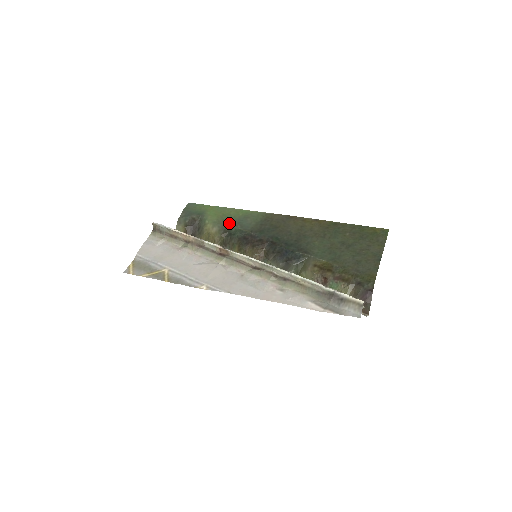
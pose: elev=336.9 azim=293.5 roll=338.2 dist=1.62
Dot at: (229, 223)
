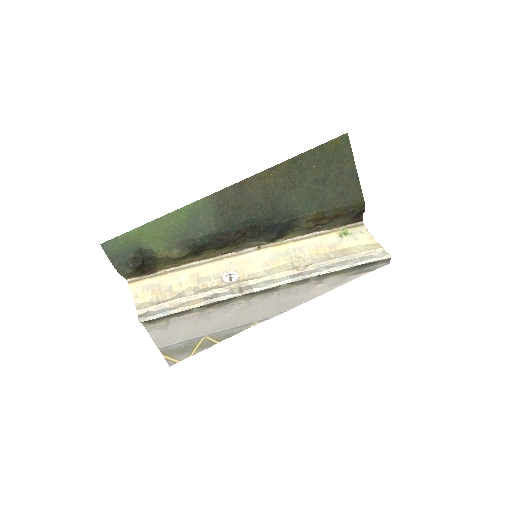
Dot at: (185, 237)
